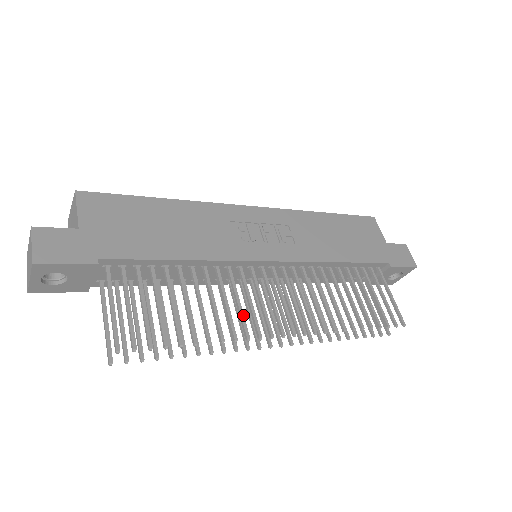
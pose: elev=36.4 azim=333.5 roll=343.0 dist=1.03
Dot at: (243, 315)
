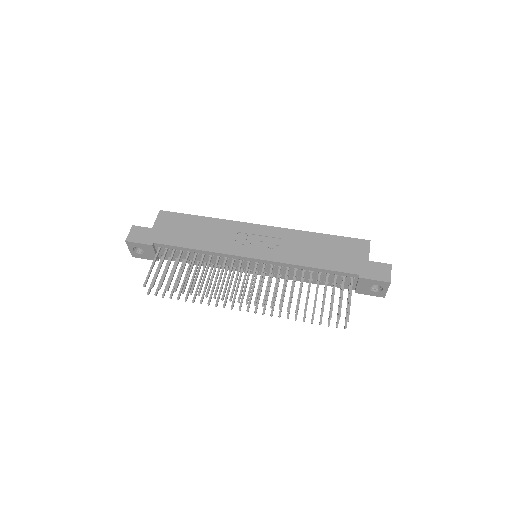
Dot at: occluded
